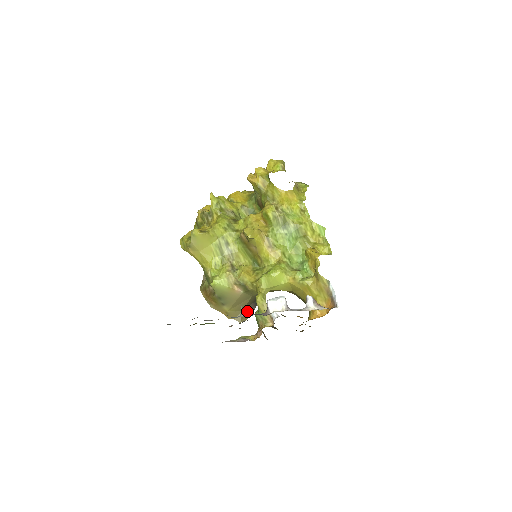
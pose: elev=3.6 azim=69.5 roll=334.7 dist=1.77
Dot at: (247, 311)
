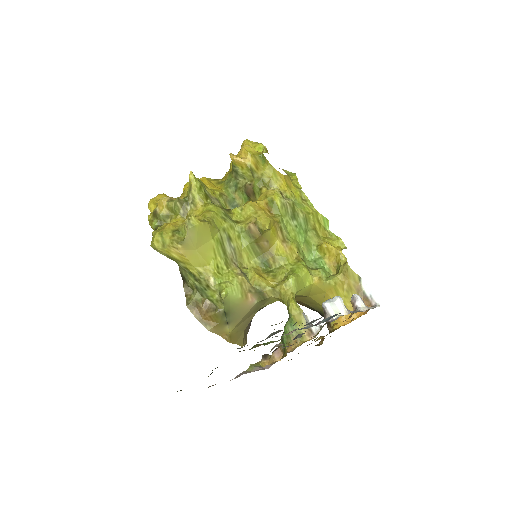
Dot at: (246, 331)
